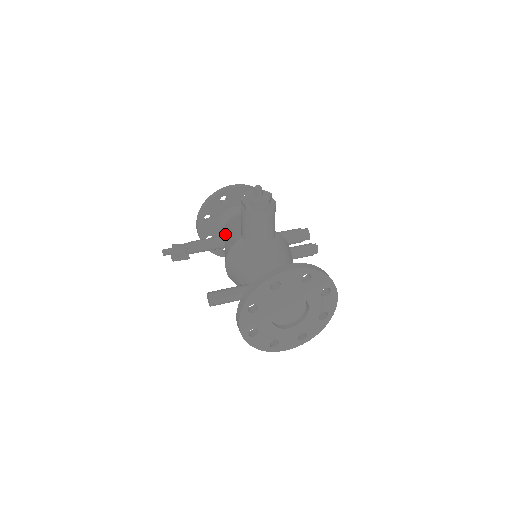
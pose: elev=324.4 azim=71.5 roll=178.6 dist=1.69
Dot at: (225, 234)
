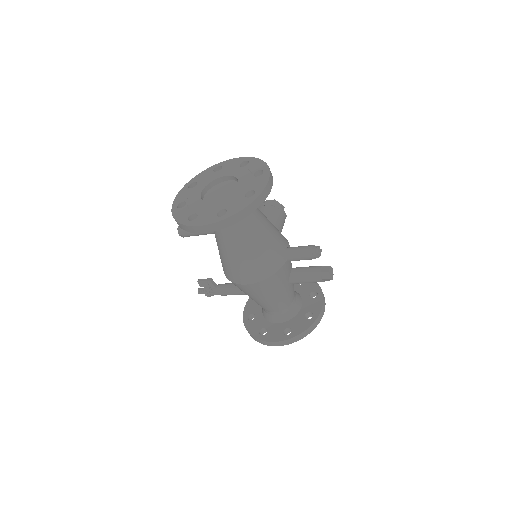
Dot at: occluded
